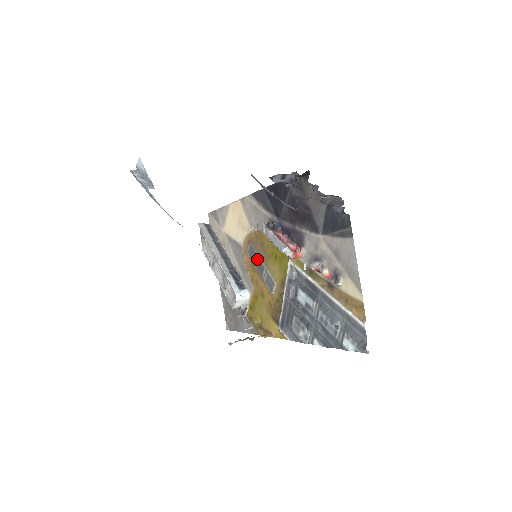
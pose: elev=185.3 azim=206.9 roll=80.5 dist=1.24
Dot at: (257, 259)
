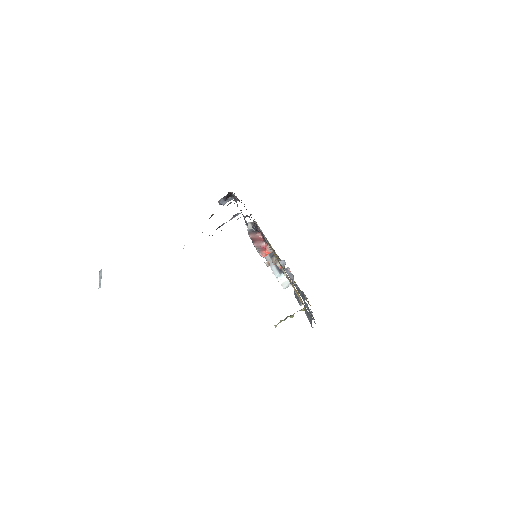
Dot at: occluded
